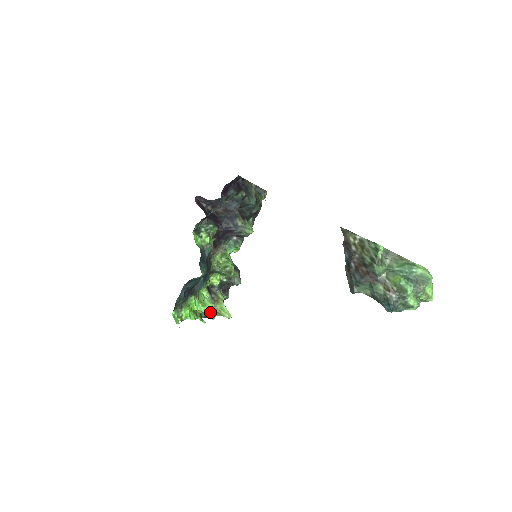
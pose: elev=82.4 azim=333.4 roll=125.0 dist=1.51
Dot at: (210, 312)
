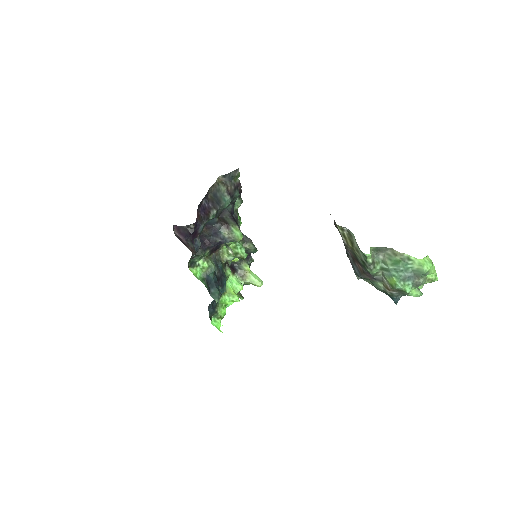
Dot at: (243, 284)
